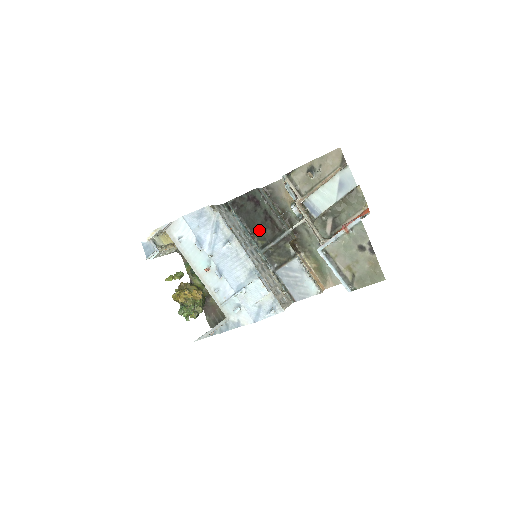
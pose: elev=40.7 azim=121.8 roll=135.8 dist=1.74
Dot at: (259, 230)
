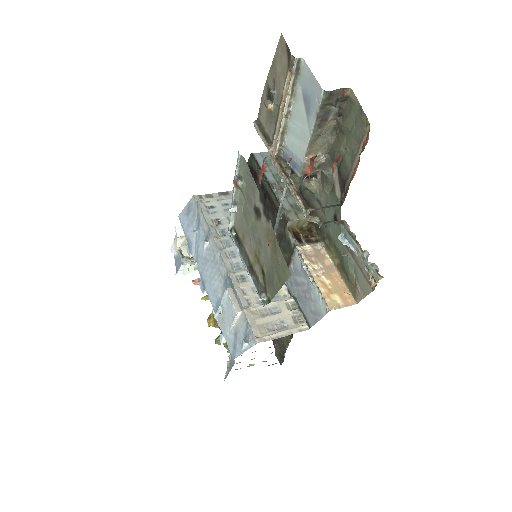
Dot at: occluded
